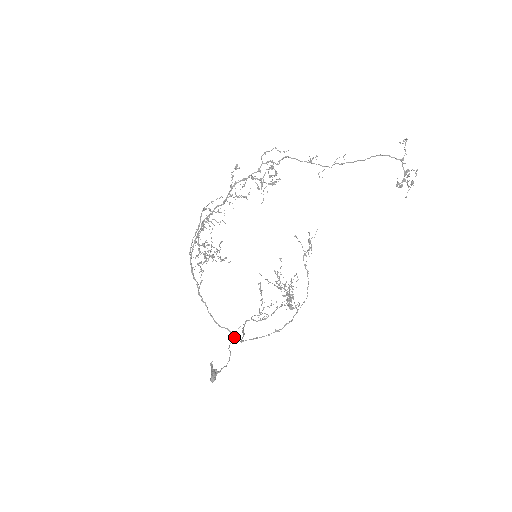
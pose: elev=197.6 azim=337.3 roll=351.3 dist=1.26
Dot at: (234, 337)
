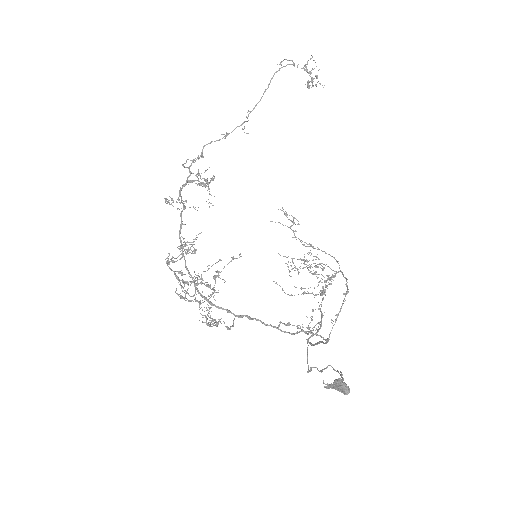
Dot at: (316, 335)
